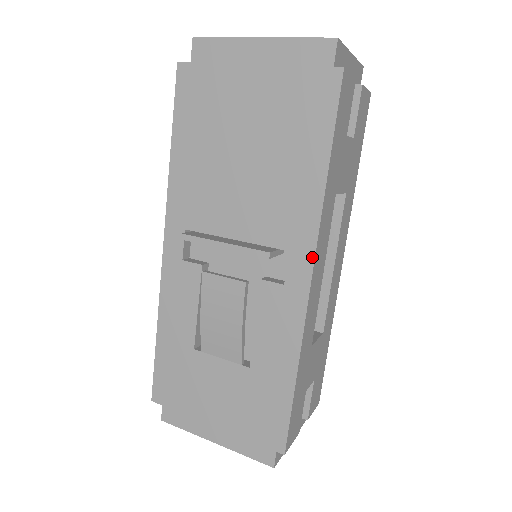
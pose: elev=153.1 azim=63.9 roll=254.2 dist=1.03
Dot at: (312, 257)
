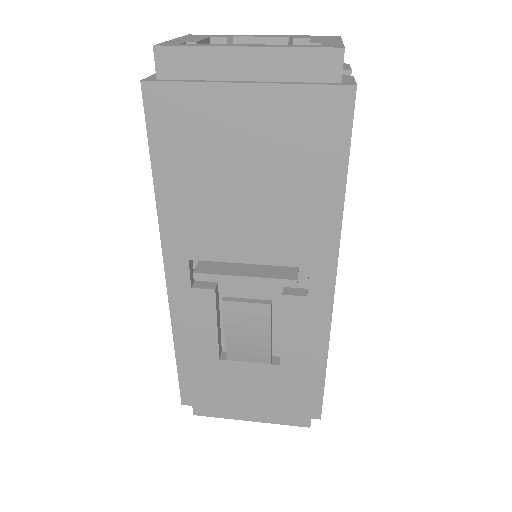
Dot at: (334, 270)
